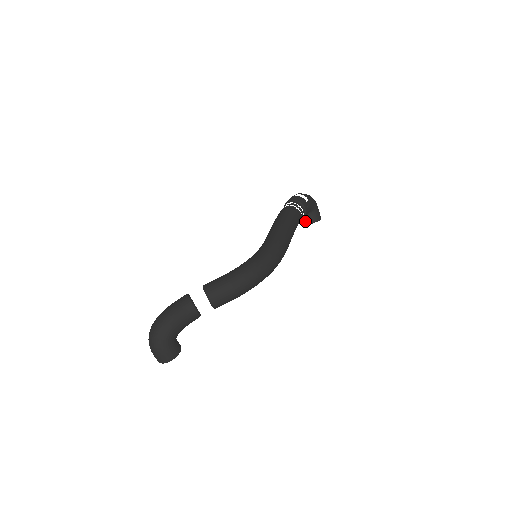
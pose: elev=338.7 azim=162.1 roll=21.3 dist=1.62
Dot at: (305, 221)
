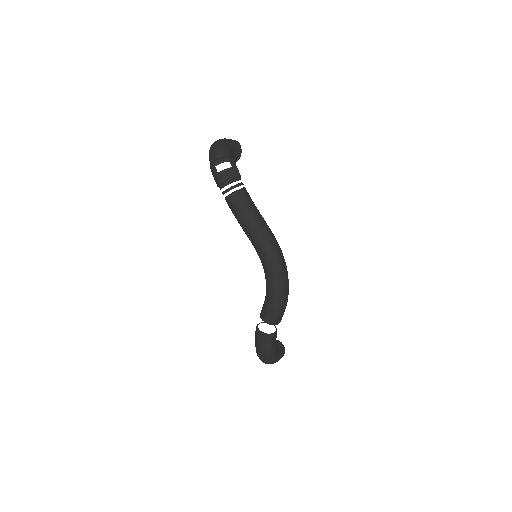
Dot at: occluded
